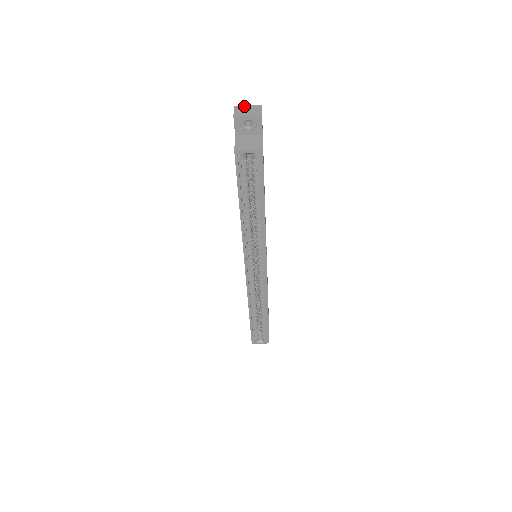
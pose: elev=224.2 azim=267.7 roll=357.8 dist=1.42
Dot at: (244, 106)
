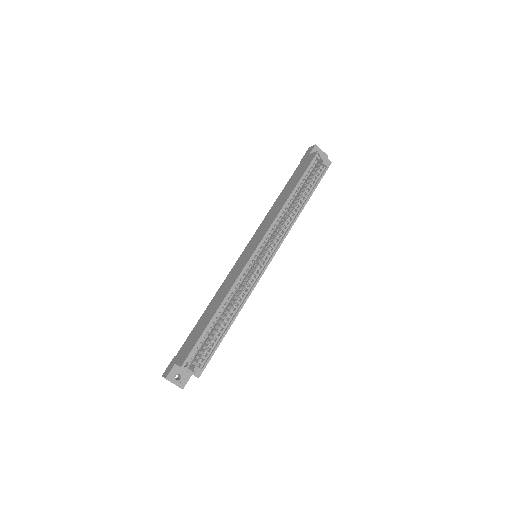
Dot at: occluded
